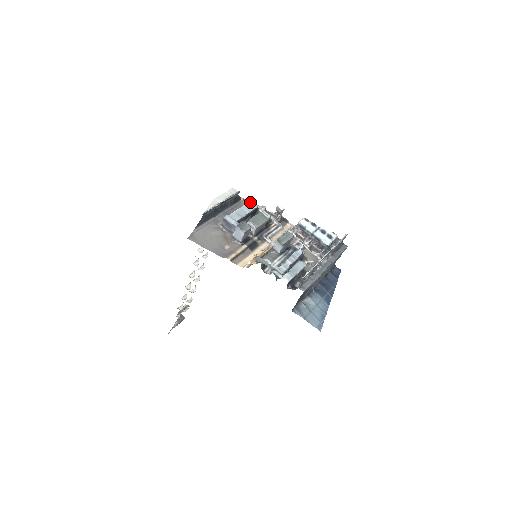
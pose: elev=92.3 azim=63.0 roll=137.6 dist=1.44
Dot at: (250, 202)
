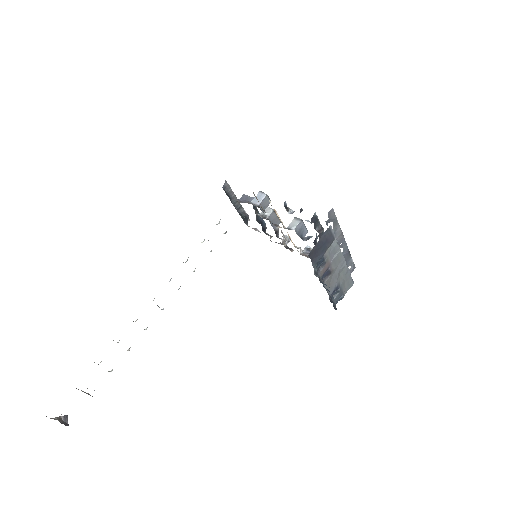
Dot at: occluded
